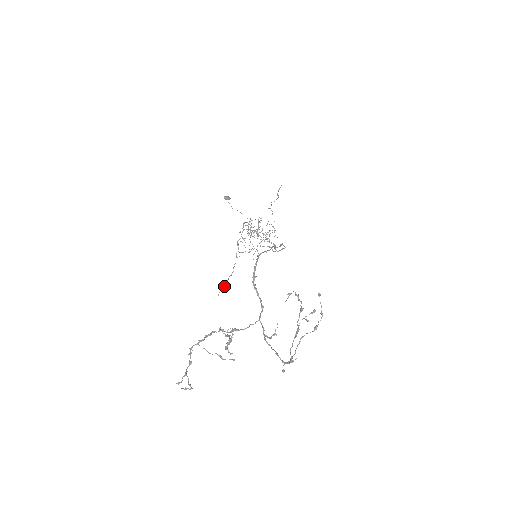
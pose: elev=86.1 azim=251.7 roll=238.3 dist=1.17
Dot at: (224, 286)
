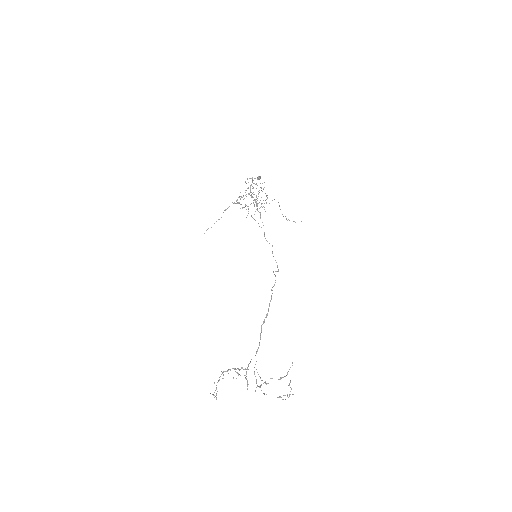
Dot at: (211, 227)
